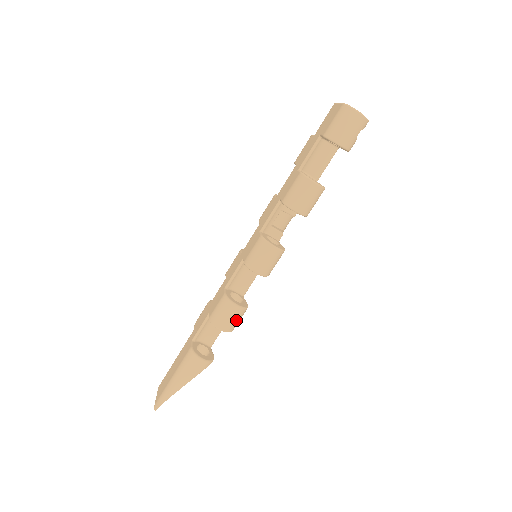
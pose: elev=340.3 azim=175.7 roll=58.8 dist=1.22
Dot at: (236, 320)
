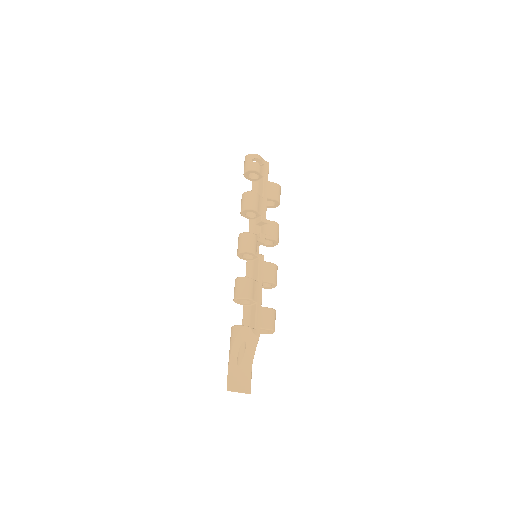
Dot at: (242, 287)
